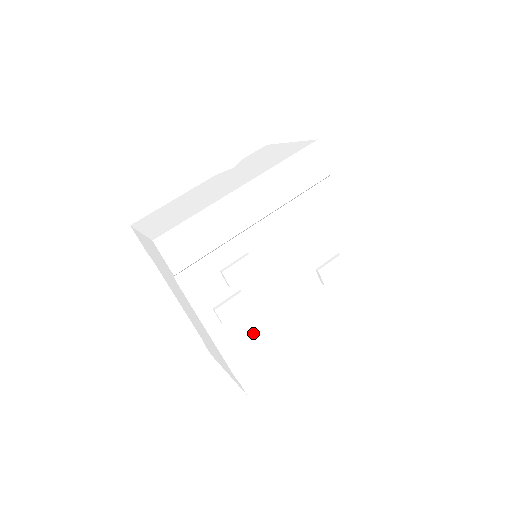
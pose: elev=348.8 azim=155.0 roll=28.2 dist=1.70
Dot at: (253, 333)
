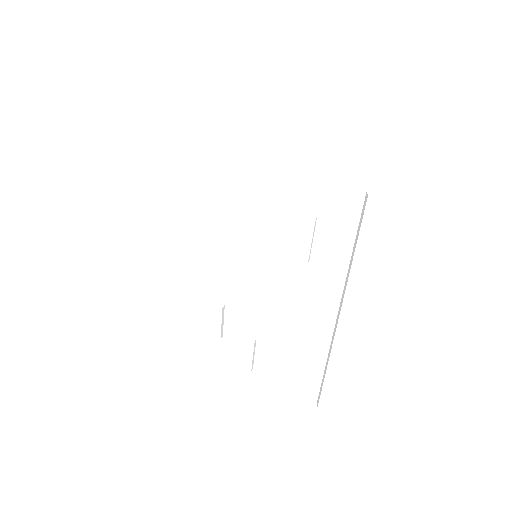
Dot at: (291, 357)
